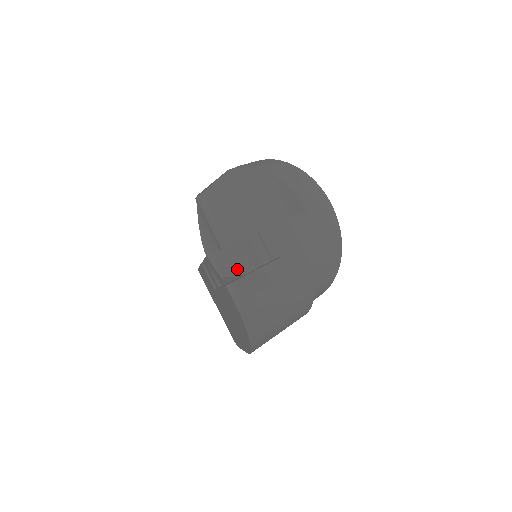
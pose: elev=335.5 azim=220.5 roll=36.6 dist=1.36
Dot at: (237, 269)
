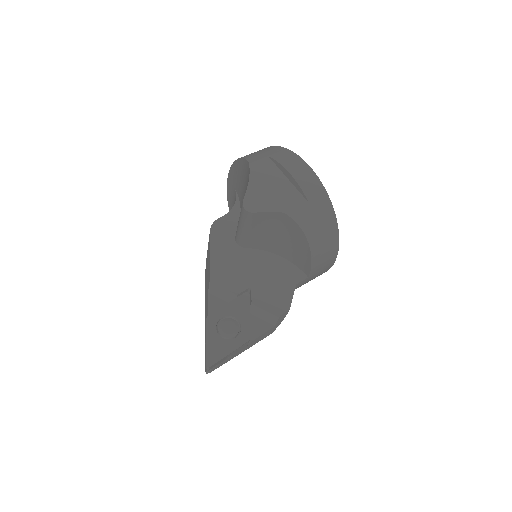
Dot at: (220, 362)
